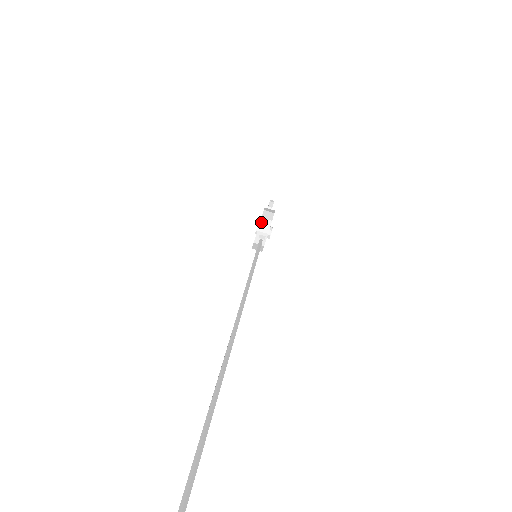
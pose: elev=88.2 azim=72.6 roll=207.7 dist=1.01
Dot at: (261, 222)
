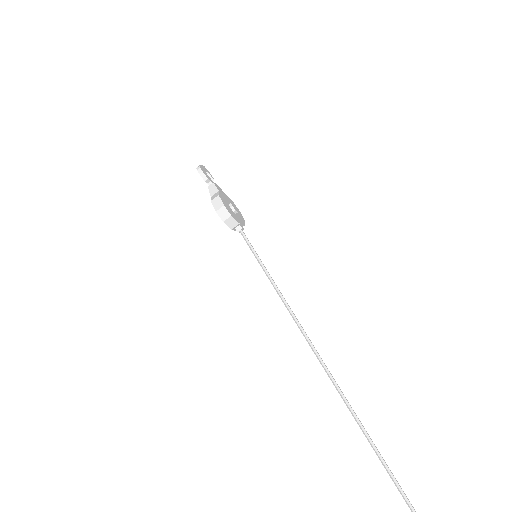
Dot at: (226, 224)
